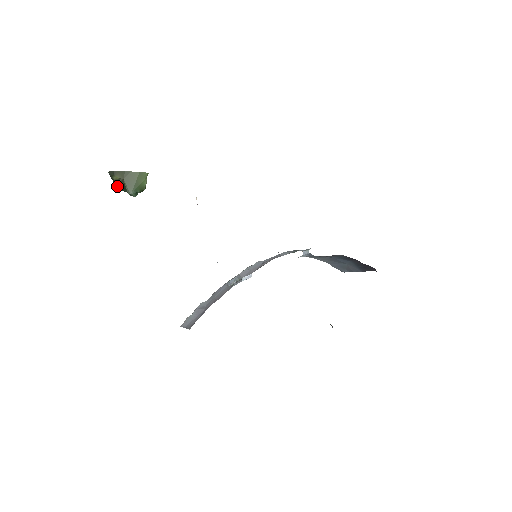
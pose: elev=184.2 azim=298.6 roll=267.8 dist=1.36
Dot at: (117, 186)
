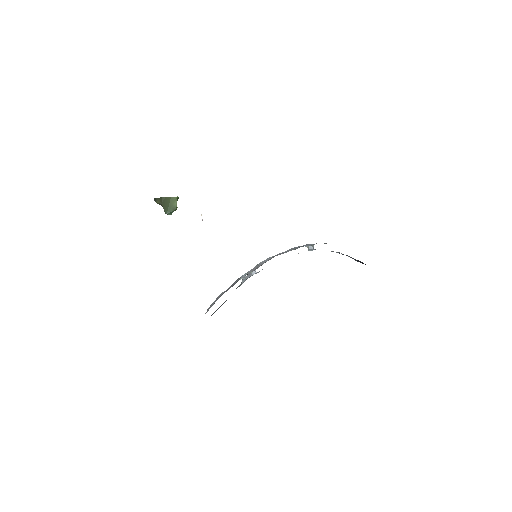
Dot at: occluded
